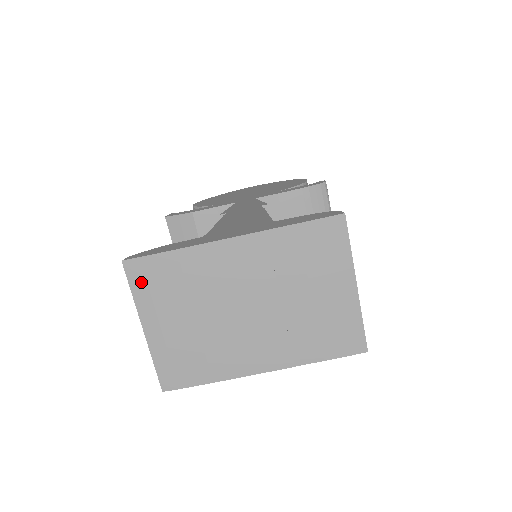
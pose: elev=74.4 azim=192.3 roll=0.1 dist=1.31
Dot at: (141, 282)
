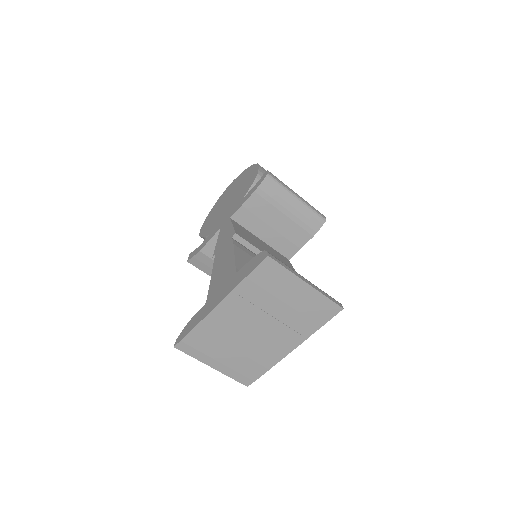
Dot at: (192, 350)
